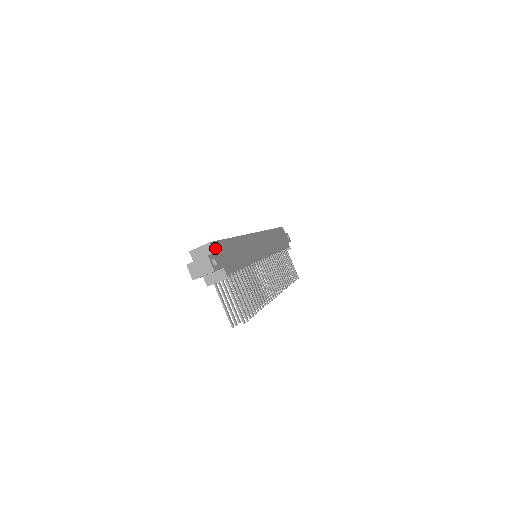
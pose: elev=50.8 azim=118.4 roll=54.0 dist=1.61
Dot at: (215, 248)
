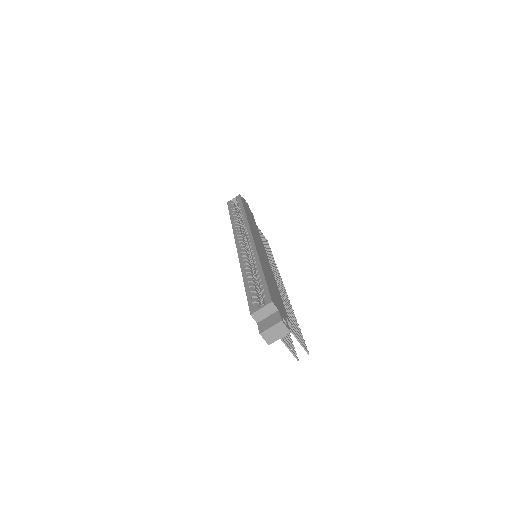
Dot at: (274, 303)
